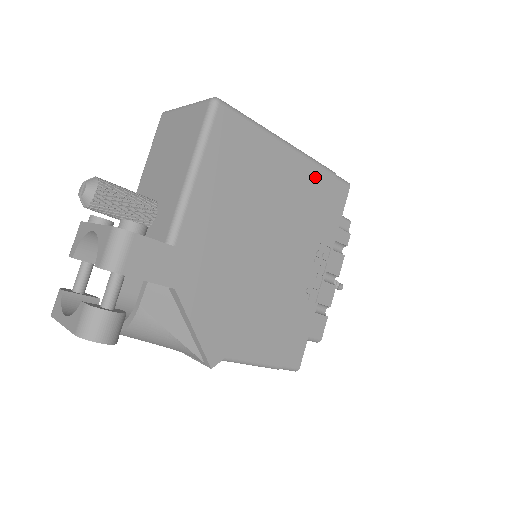
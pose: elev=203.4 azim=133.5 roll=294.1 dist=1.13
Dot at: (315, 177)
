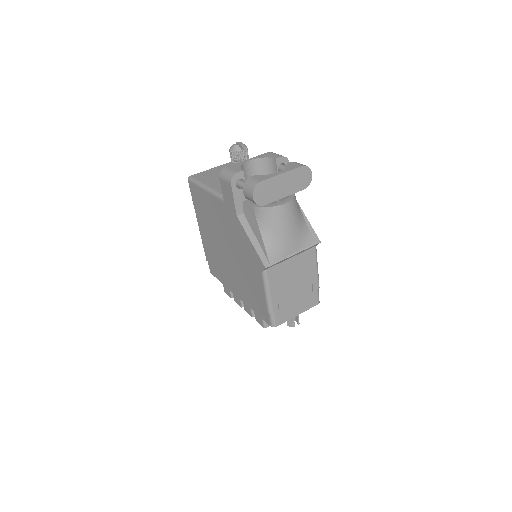
Dot at: occluded
